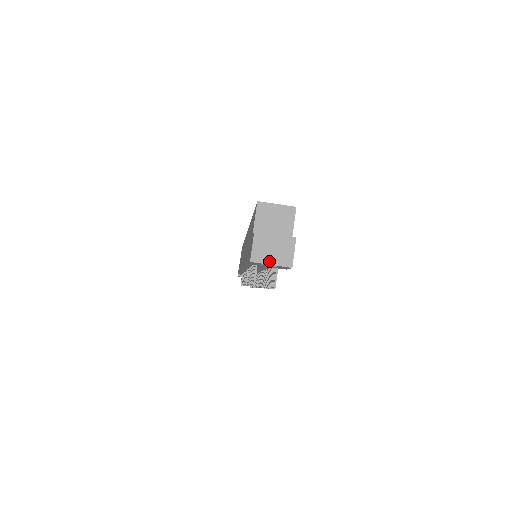
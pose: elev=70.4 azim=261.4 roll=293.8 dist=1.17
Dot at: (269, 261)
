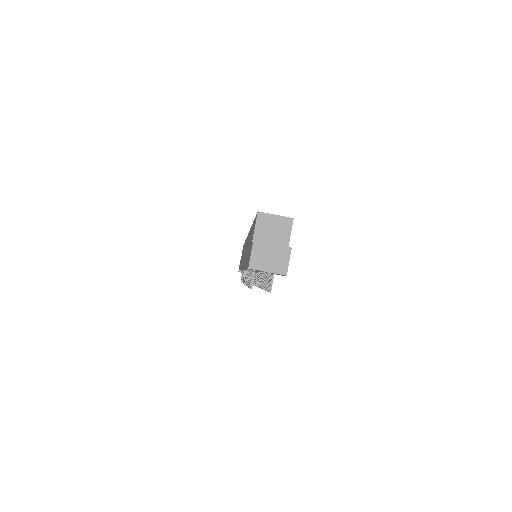
Dot at: (266, 268)
